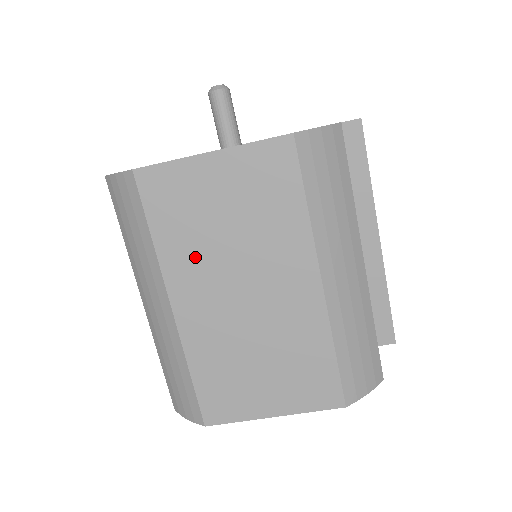
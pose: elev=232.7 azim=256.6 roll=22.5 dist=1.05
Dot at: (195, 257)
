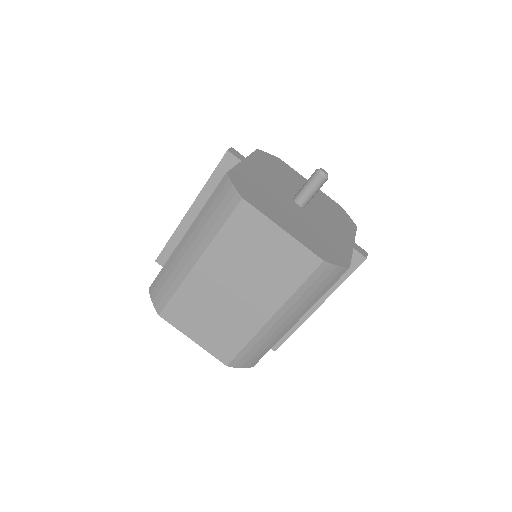
Dot at: (230, 256)
